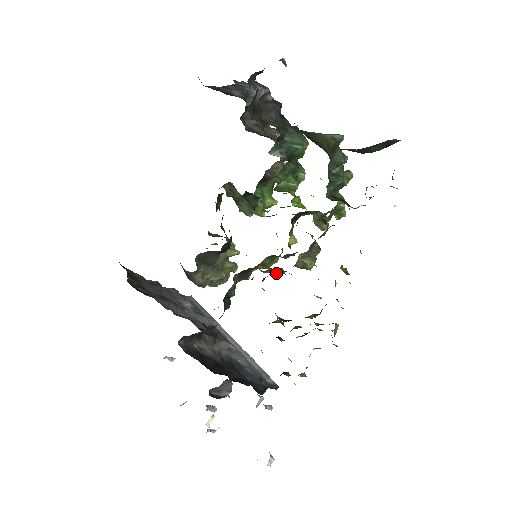
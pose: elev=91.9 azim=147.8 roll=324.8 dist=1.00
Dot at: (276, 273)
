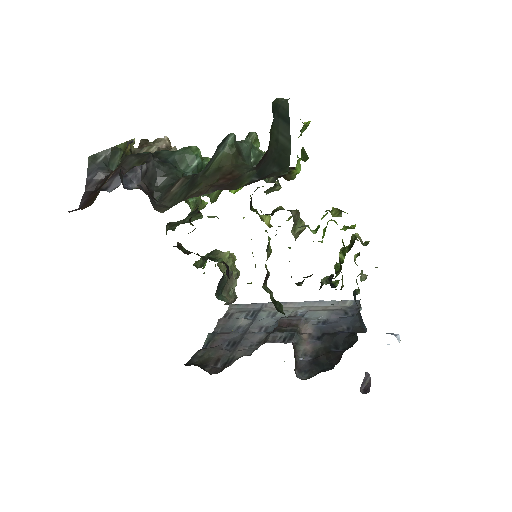
Dot at: occluded
